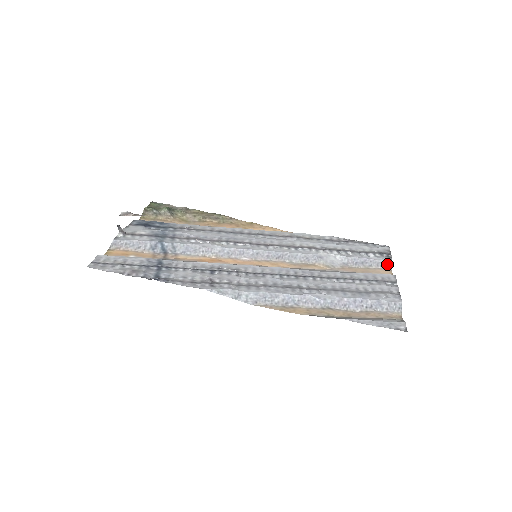
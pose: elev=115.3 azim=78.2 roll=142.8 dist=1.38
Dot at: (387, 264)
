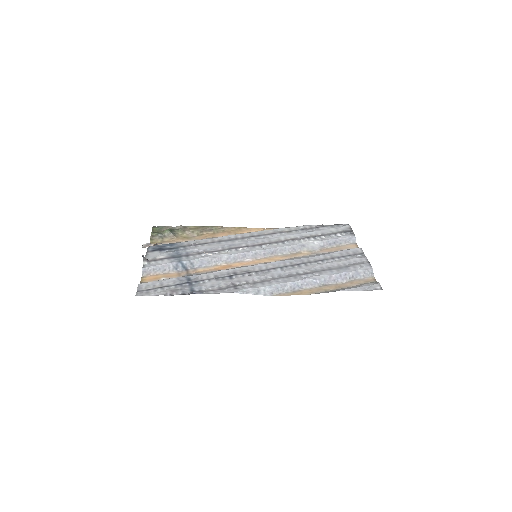
Dot at: (352, 240)
